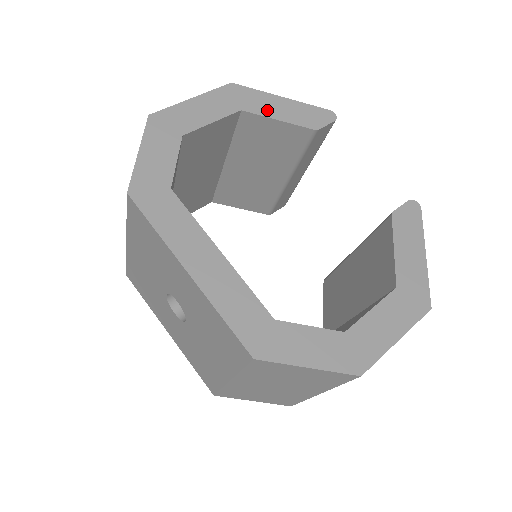
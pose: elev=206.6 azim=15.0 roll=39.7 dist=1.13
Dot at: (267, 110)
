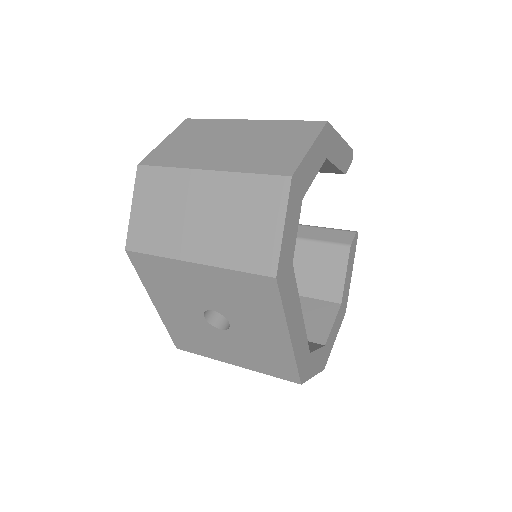
Dot at: (335, 155)
